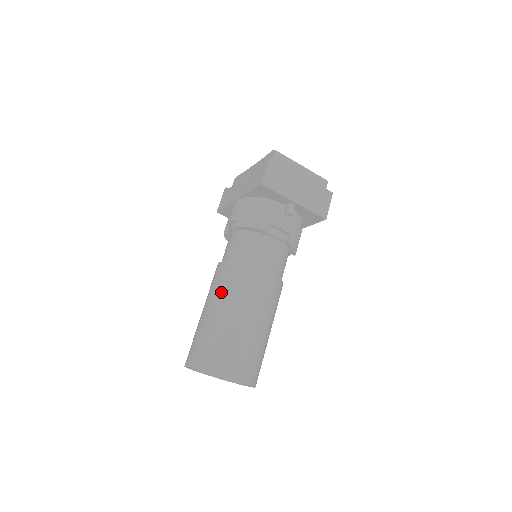
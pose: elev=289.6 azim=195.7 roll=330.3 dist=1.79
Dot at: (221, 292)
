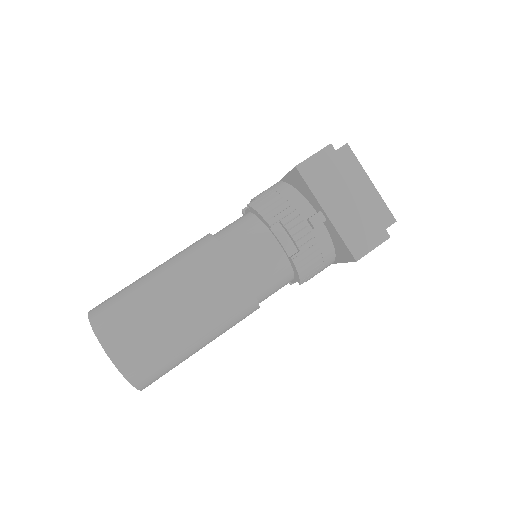
Dot at: (176, 260)
